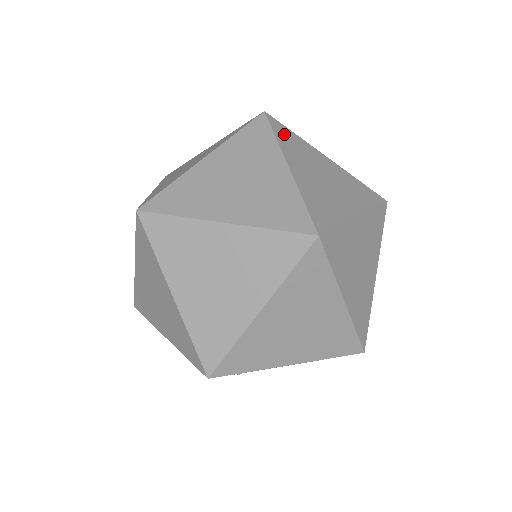
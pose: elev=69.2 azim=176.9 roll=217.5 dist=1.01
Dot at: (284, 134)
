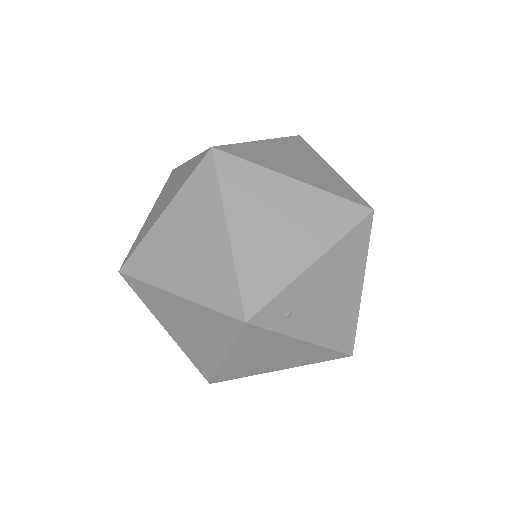
Dot at: occluded
